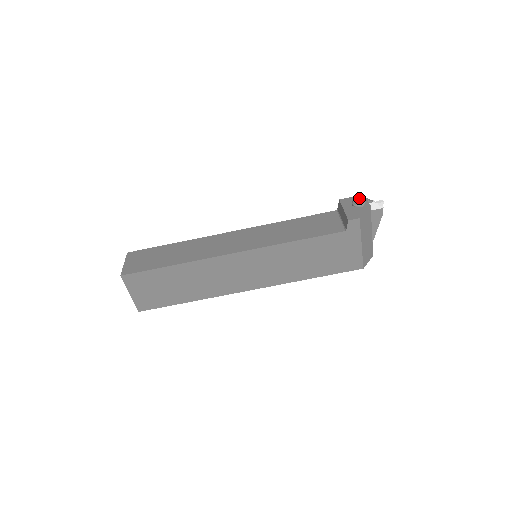
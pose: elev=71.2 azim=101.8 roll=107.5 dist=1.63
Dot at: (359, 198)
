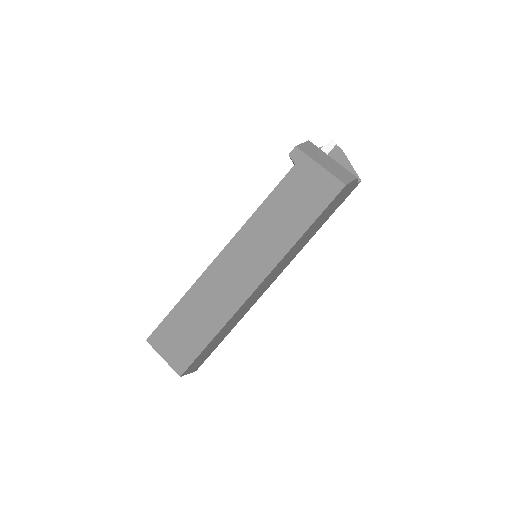
Dot at: occluded
